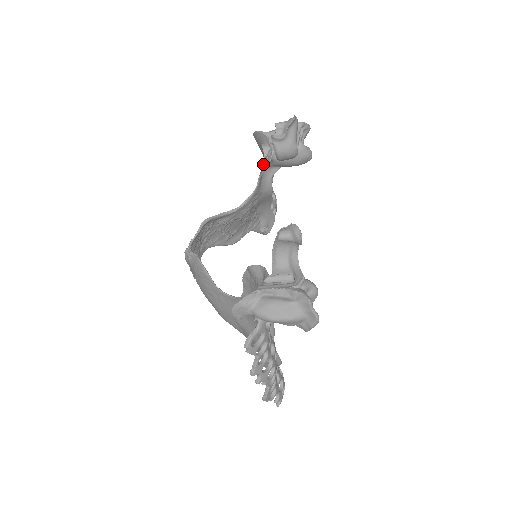
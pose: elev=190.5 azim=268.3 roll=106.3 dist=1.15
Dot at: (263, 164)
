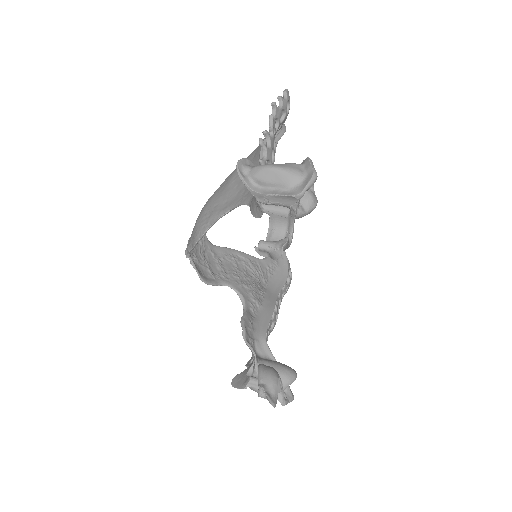
Dot at: (254, 202)
